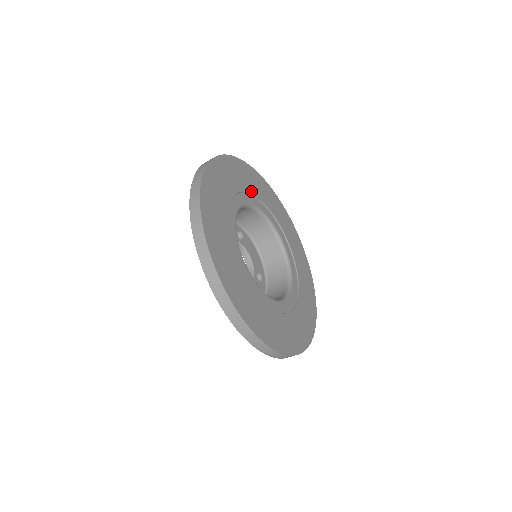
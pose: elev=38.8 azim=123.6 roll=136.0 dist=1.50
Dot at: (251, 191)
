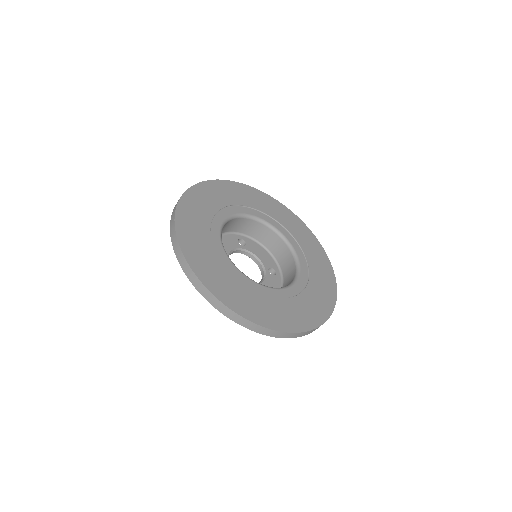
Dot at: (234, 203)
